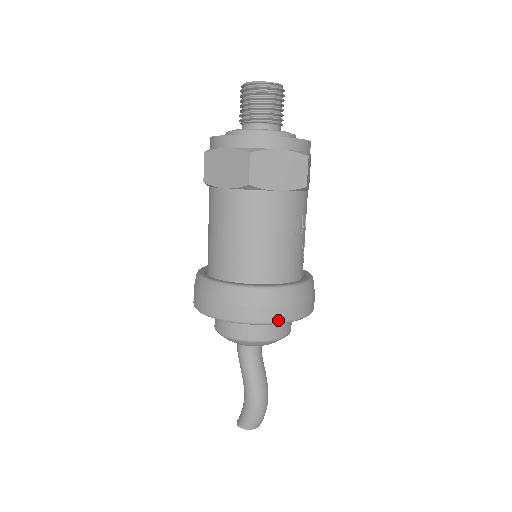
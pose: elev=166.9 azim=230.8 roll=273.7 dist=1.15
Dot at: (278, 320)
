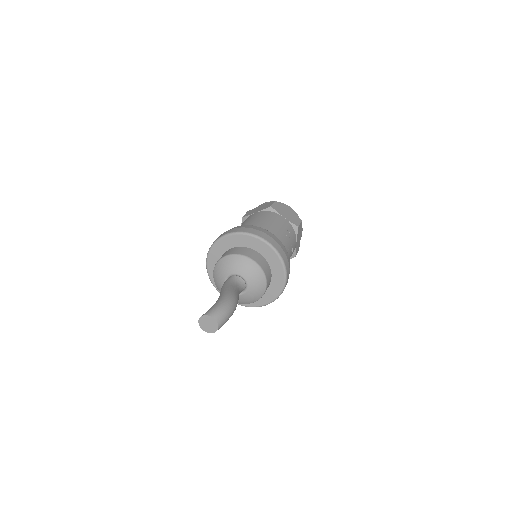
Dot at: (269, 241)
